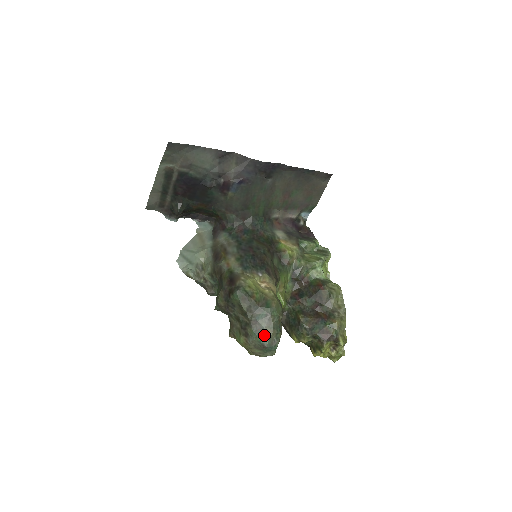
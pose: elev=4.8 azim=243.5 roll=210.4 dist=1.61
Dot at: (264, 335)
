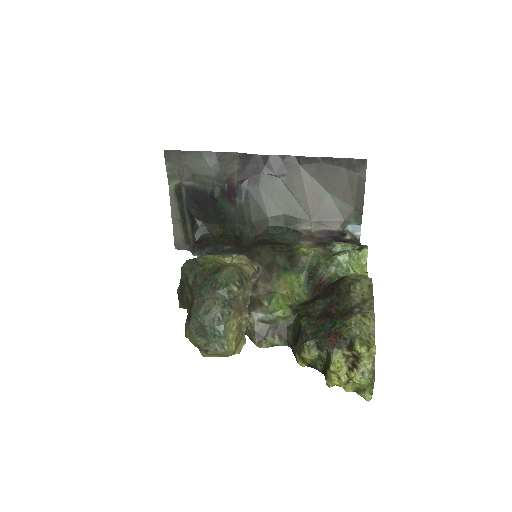
Dot at: (203, 309)
